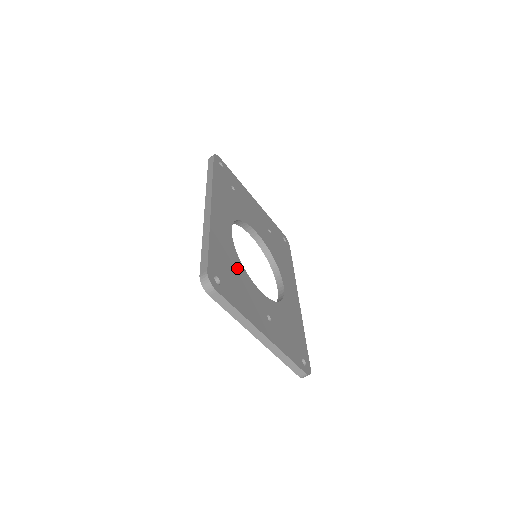
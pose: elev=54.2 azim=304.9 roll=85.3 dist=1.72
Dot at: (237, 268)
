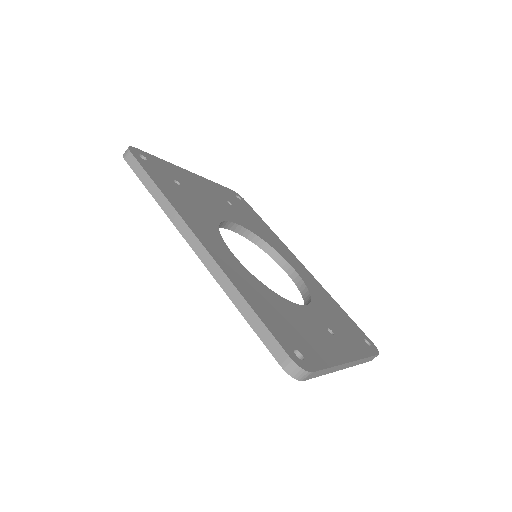
Dot at: (279, 305)
